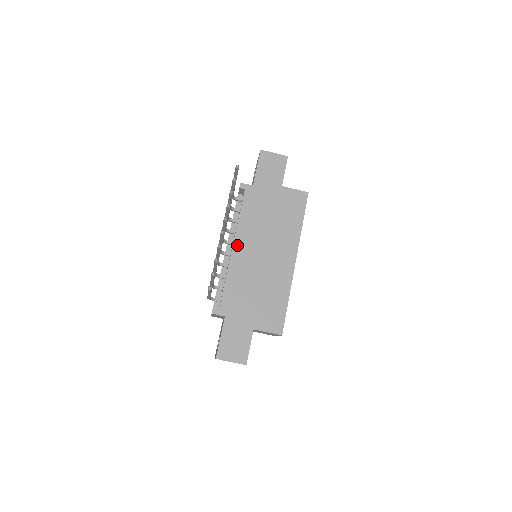
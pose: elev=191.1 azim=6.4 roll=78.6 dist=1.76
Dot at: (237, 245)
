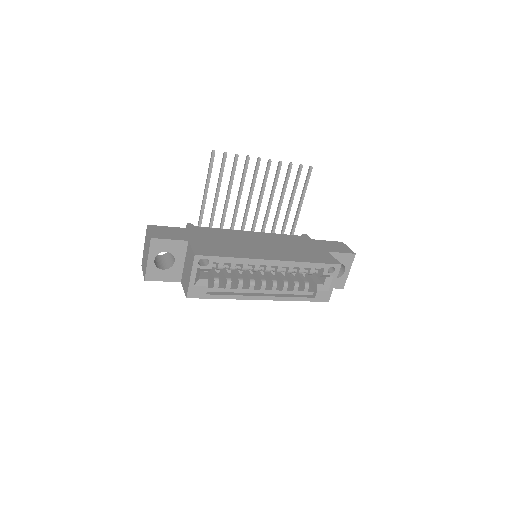
Dot at: (256, 233)
